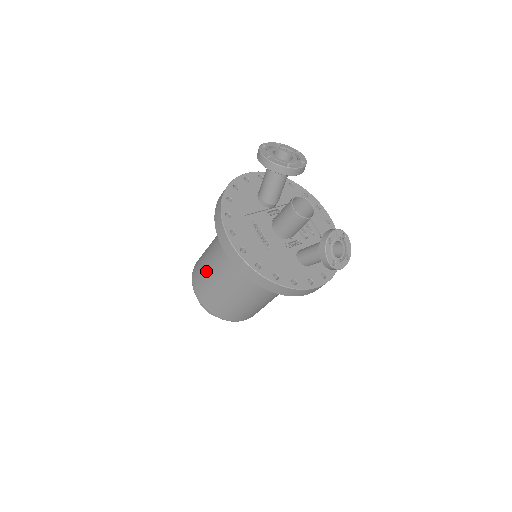
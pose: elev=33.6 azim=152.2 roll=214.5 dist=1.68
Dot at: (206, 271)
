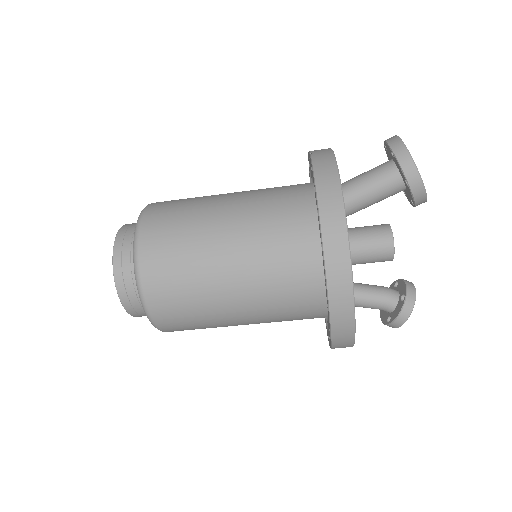
Dot at: (202, 275)
